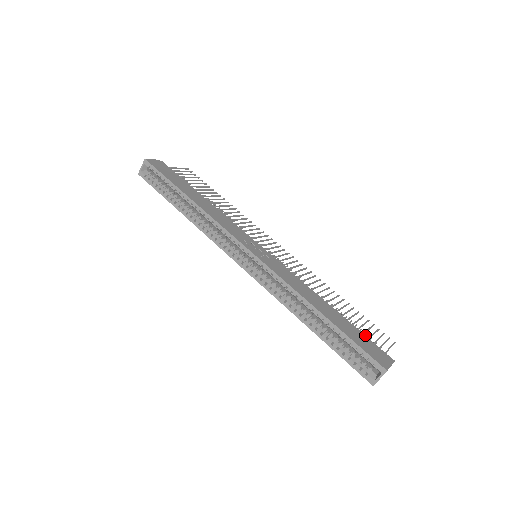
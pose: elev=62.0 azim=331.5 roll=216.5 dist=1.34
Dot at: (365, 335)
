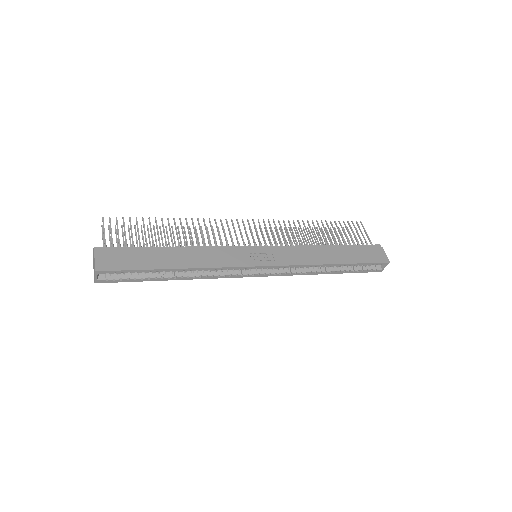
Dot at: (340, 231)
